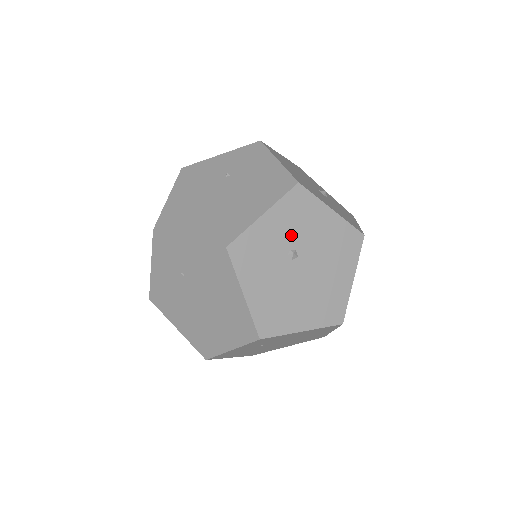
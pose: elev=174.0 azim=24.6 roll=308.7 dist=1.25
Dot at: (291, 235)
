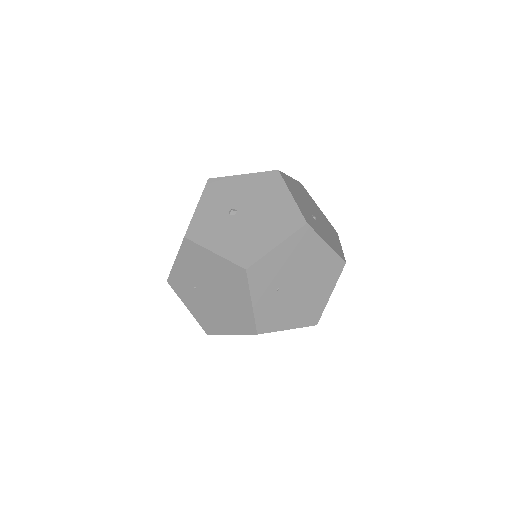
Dot at: (224, 204)
